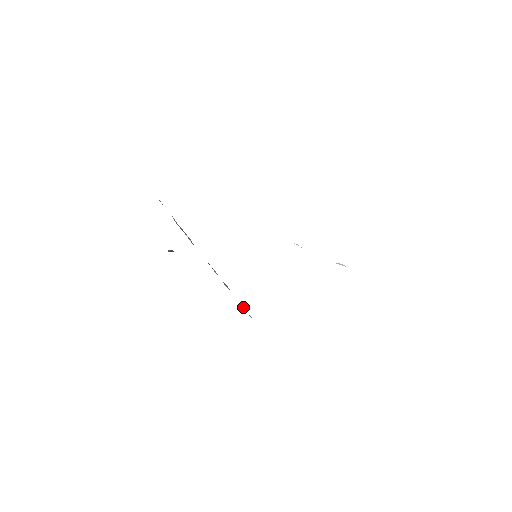
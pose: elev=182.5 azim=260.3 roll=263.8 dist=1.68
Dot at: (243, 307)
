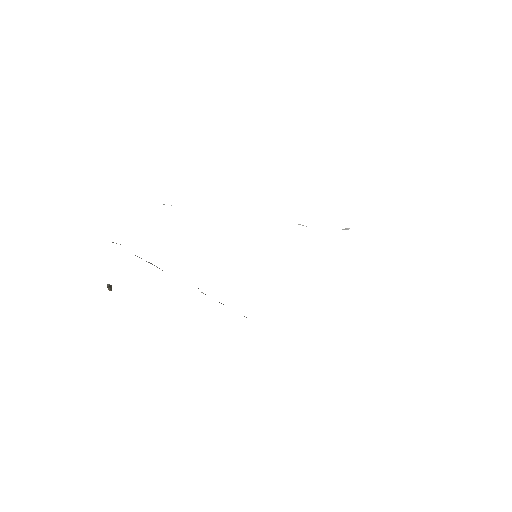
Dot at: occluded
